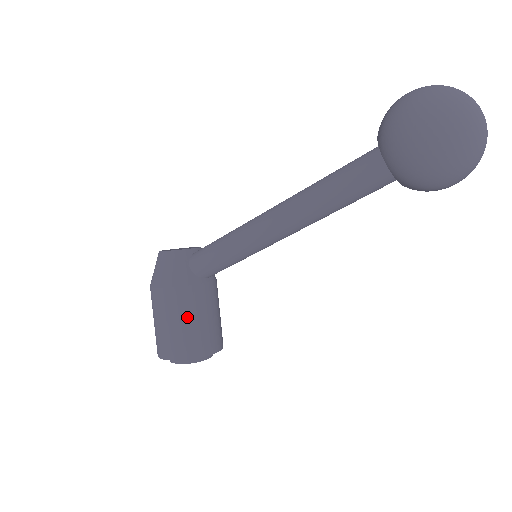
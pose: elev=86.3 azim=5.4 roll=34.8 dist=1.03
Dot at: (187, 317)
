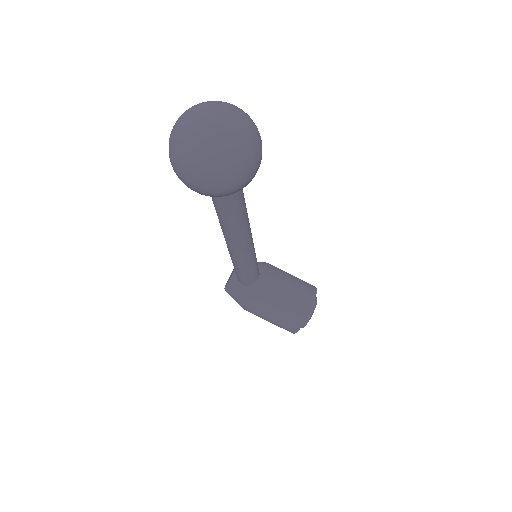
Dot at: (274, 309)
